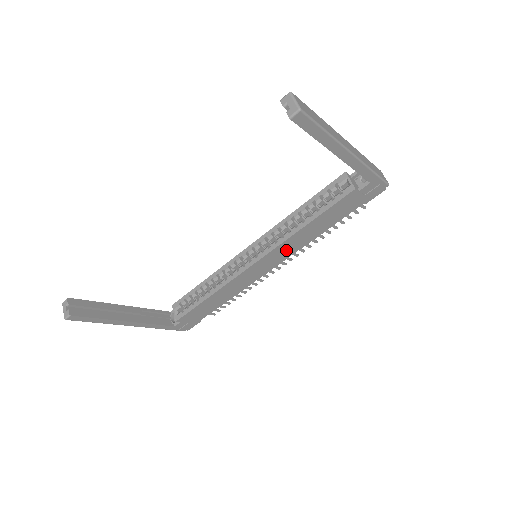
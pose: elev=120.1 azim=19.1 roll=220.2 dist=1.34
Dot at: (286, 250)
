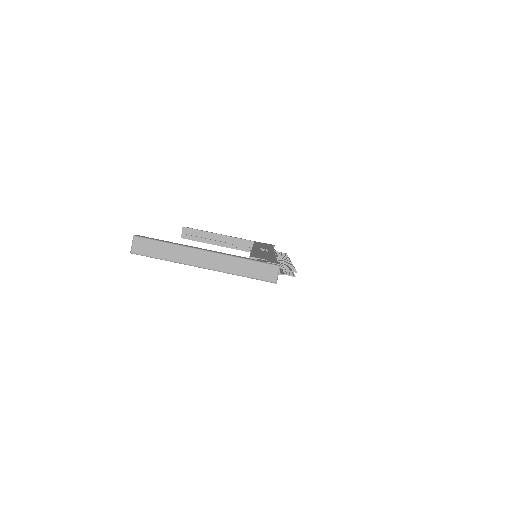
Dot at: occluded
